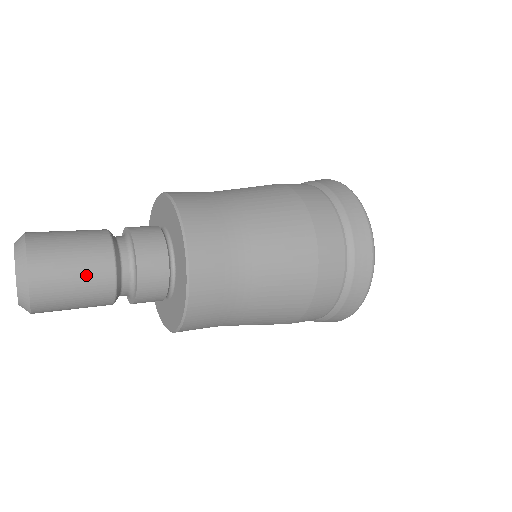
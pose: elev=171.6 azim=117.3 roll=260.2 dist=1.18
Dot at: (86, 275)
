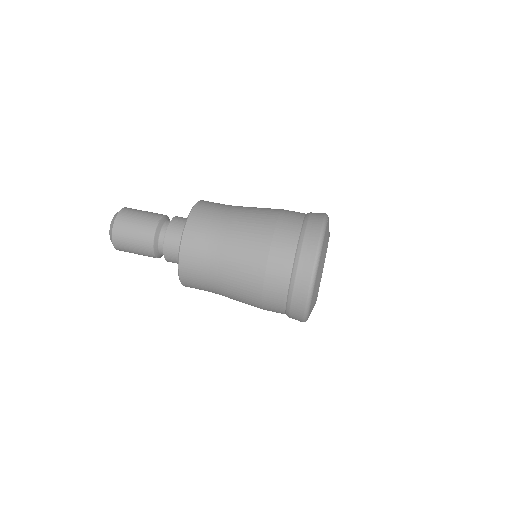
Dot at: (138, 239)
